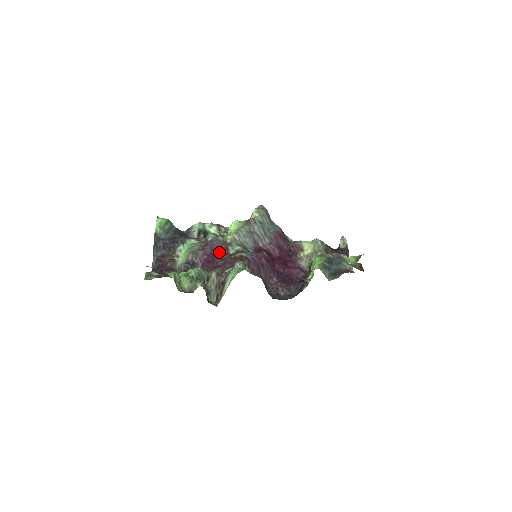
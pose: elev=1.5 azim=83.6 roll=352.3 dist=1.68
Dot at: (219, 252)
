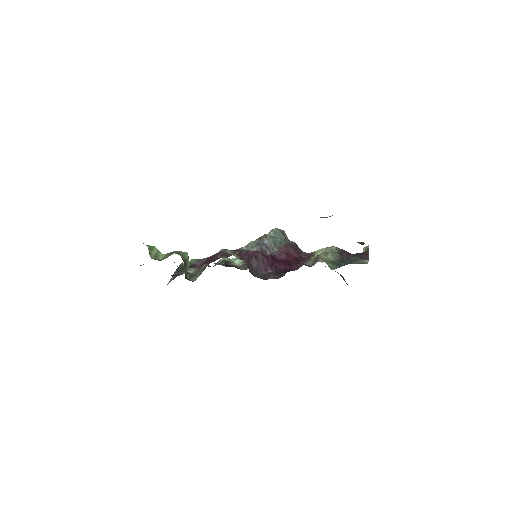
Dot at: (220, 255)
